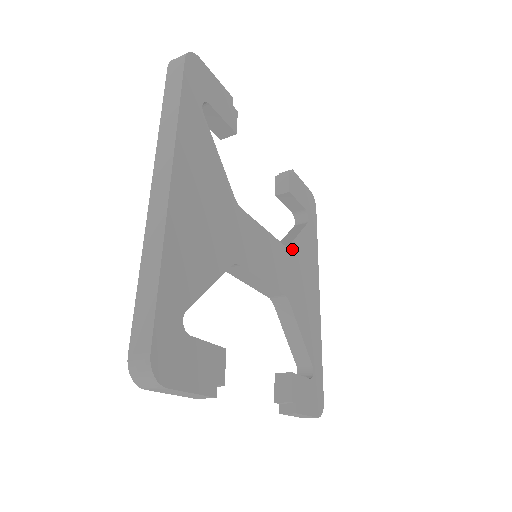
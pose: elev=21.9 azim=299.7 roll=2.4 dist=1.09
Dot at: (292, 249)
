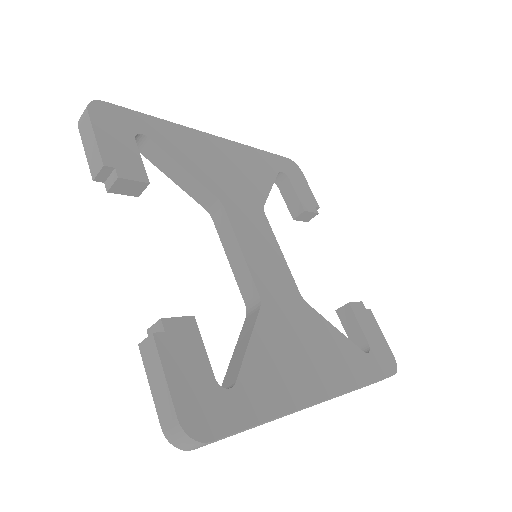
Dot at: (310, 312)
